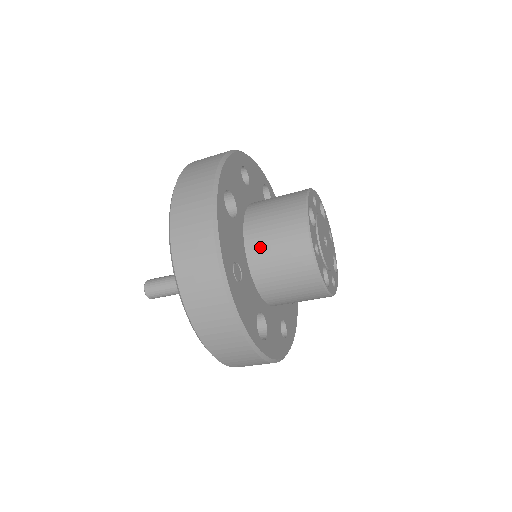
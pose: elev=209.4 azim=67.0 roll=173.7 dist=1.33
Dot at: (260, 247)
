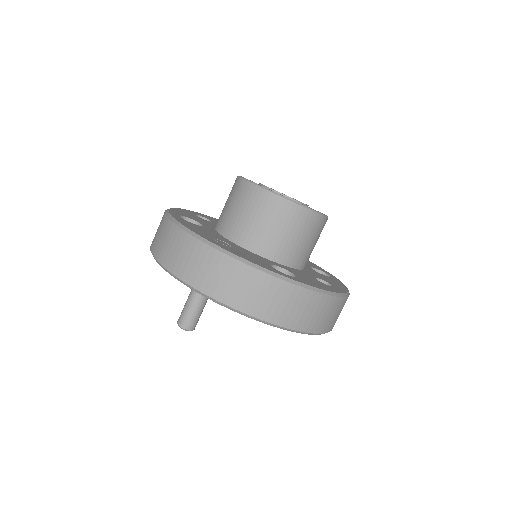
Dot at: (233, 225)
